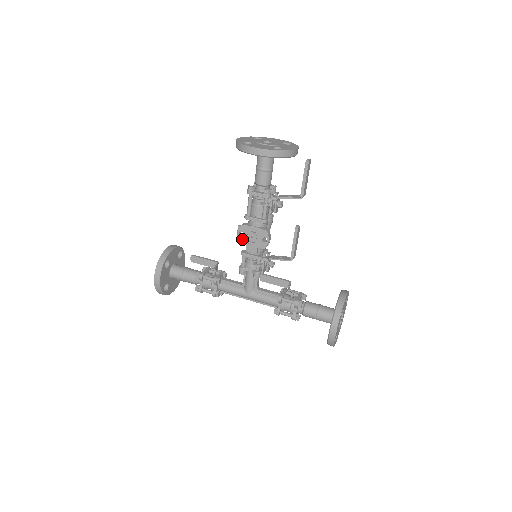
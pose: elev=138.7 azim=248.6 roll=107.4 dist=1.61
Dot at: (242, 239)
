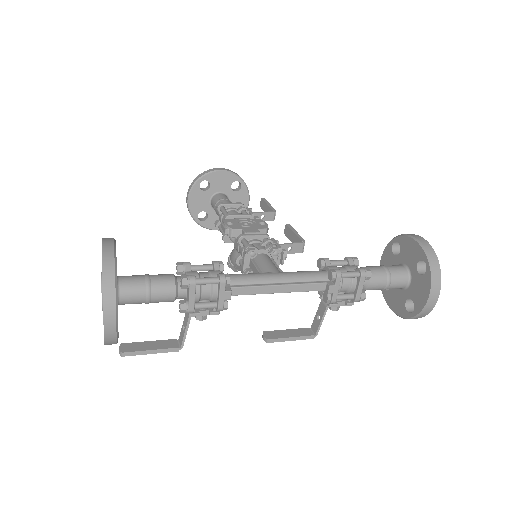
Dot at: (233, 226)
